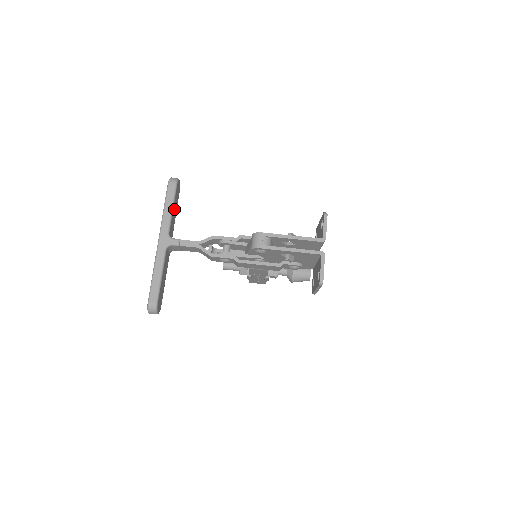
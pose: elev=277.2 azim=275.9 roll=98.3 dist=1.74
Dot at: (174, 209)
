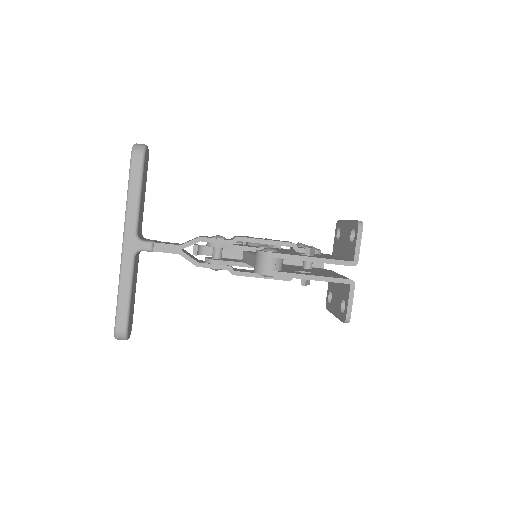
Dot at: (142, 194)
